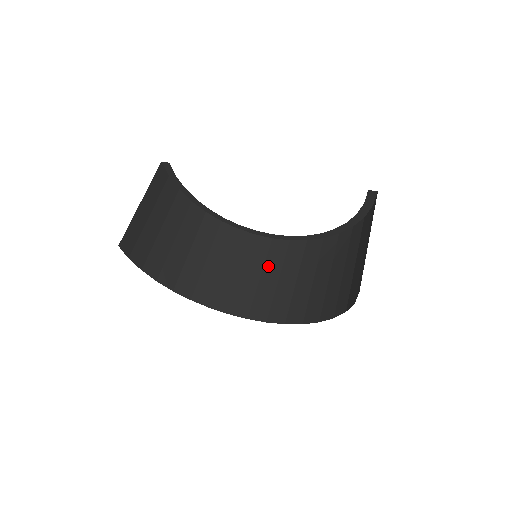
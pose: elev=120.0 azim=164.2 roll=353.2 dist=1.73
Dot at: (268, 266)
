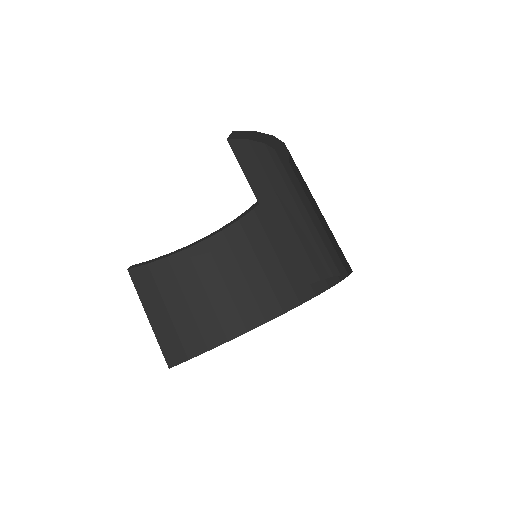
Dot at: occluded
